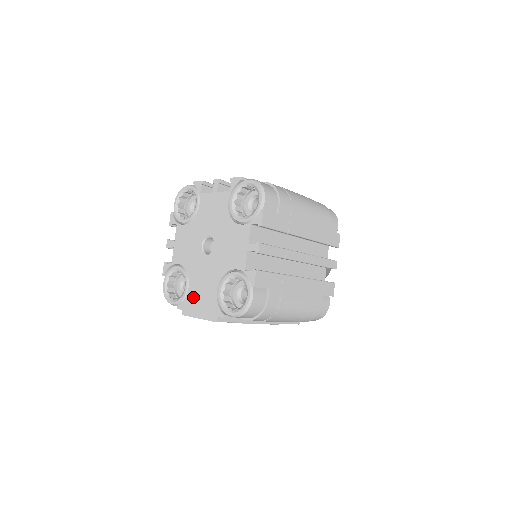
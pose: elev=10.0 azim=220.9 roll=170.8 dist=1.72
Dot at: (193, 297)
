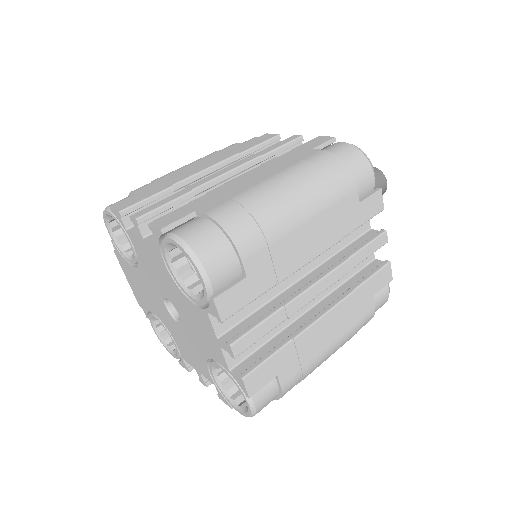
Dot at: (131, 274)
